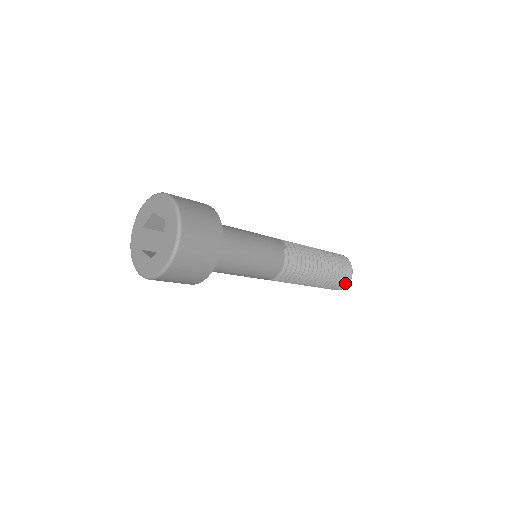
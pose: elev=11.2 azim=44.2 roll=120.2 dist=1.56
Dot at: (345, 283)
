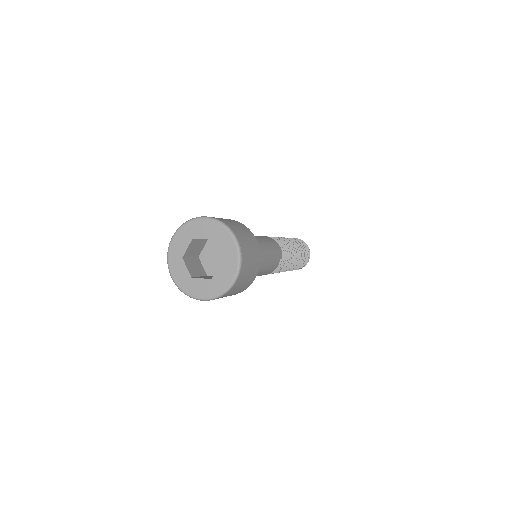
Dot at: occluded
